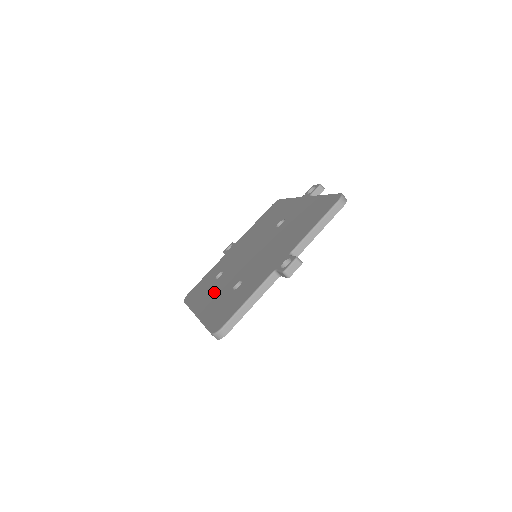
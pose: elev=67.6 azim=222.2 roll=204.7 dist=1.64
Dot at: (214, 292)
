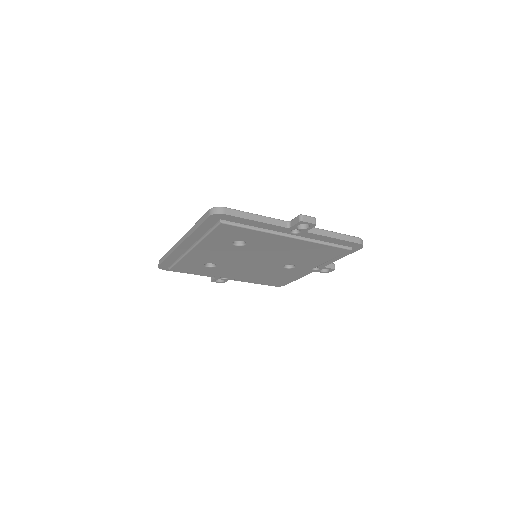
Dot at: occluded
